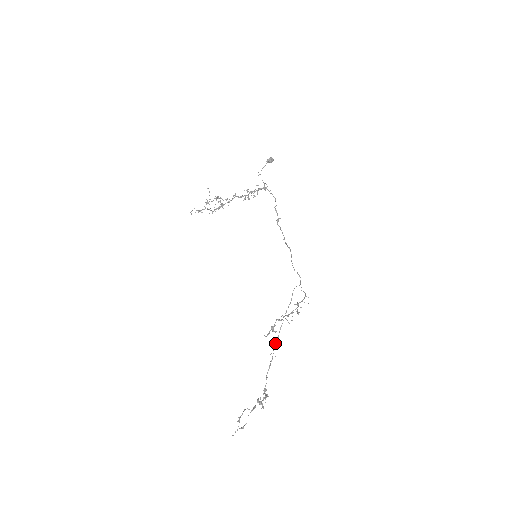
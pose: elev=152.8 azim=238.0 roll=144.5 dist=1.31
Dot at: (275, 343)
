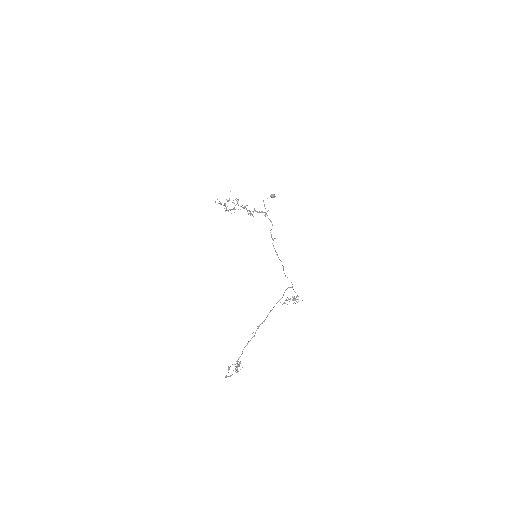
Dot at: (260, 324)
